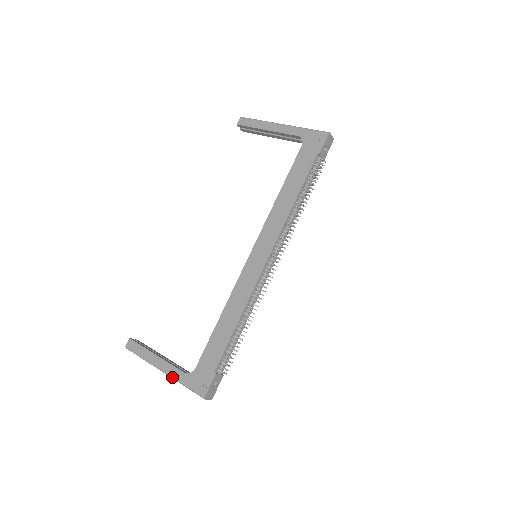
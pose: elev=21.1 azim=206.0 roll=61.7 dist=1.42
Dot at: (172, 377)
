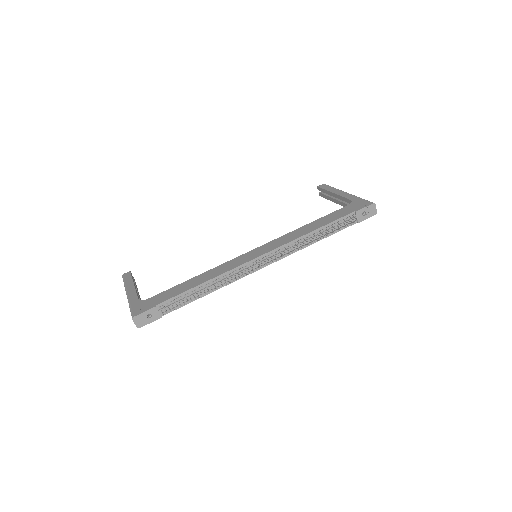
Dot at: (128, 299)
